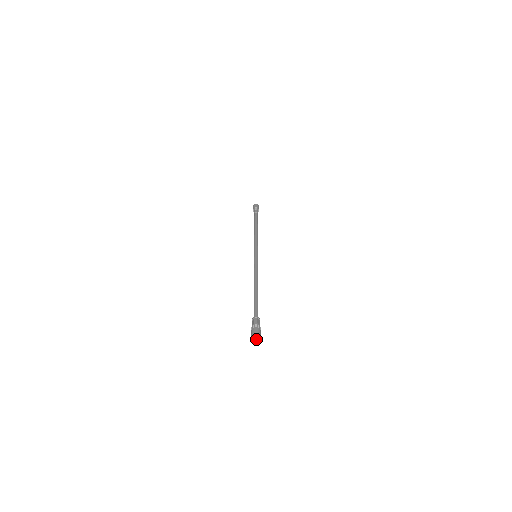
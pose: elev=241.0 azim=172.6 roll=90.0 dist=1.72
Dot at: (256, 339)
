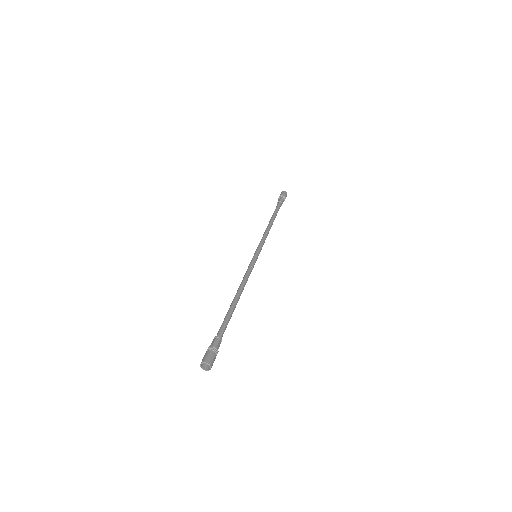
Dot at: (206, 365)
